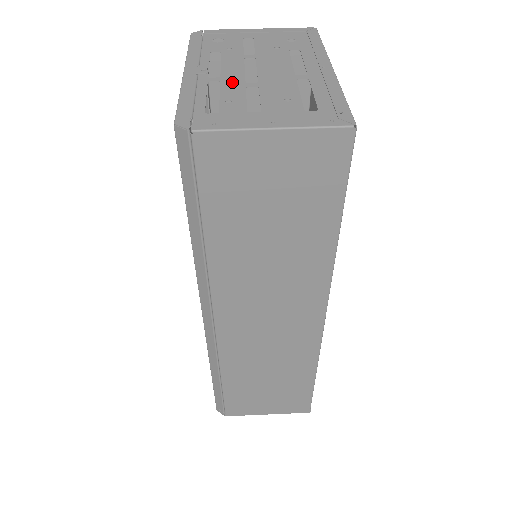
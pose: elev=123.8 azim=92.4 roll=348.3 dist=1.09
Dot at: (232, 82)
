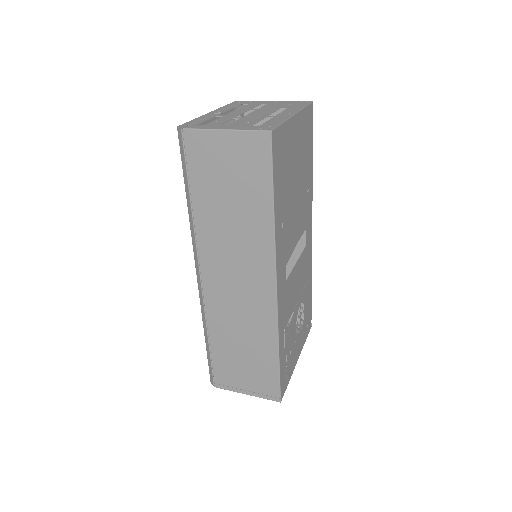
Dot at: (228, 116)
